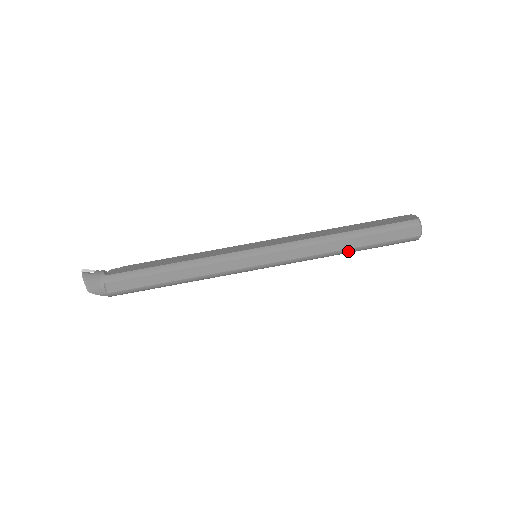
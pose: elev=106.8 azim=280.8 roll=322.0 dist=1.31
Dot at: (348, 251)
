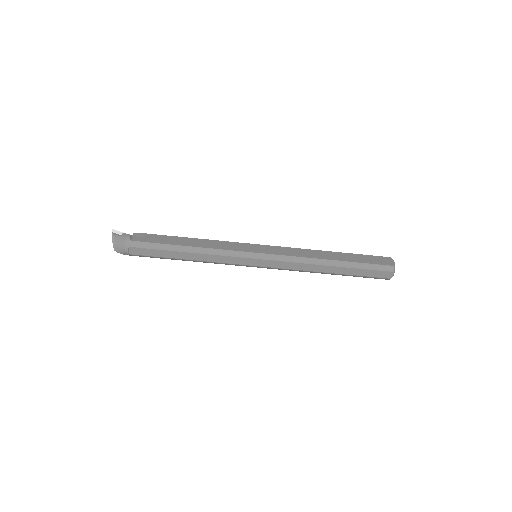
Dot at: occluded
